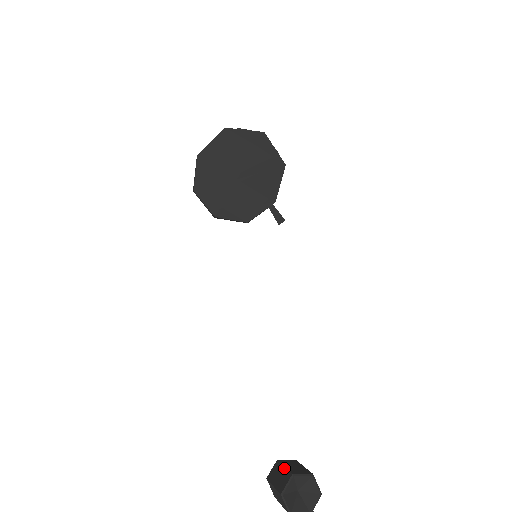
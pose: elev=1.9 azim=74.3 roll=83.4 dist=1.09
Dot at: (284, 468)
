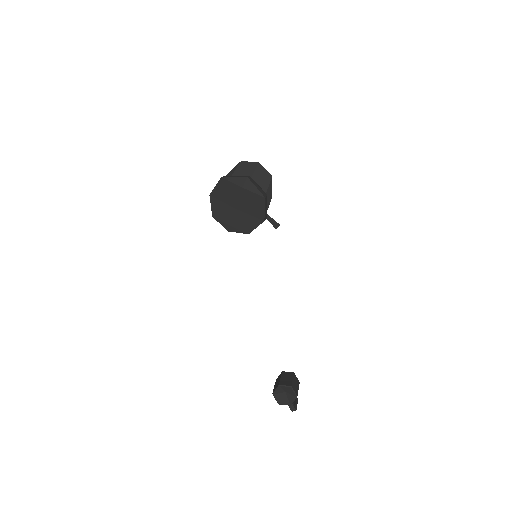
Dot at: (280, 379)
